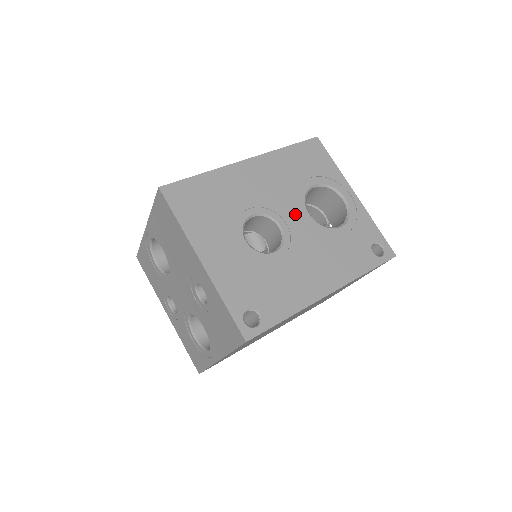
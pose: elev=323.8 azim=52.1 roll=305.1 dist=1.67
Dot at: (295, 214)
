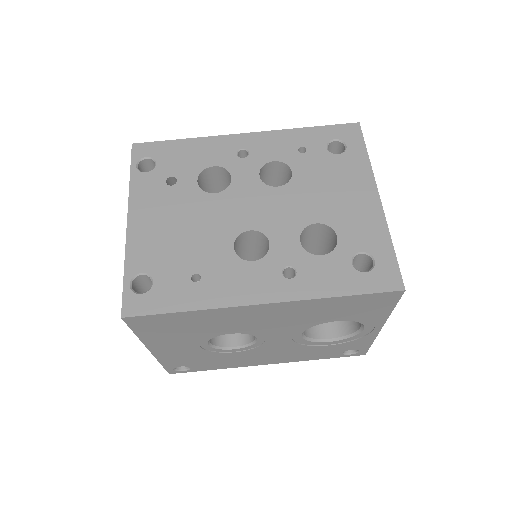
Dot at: (283, 336)
